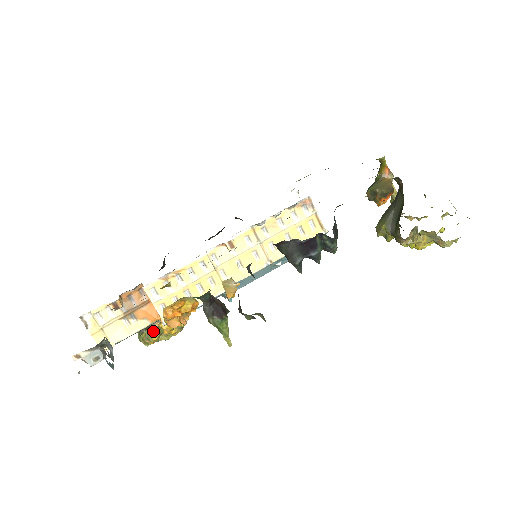
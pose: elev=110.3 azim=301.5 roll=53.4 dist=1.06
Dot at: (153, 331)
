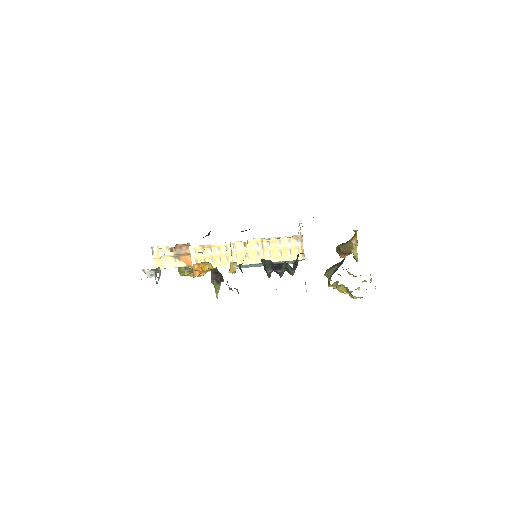
Dot at: (187, 269)
